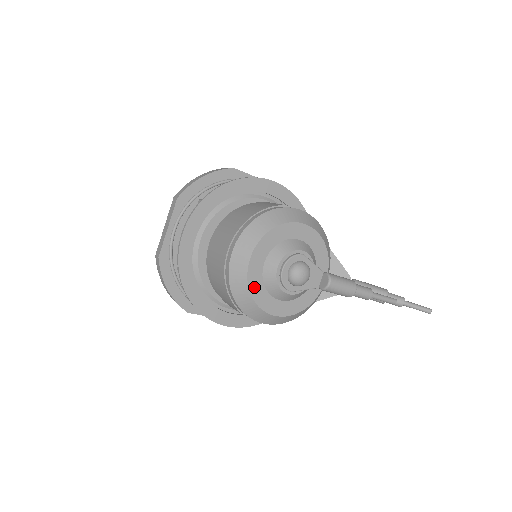
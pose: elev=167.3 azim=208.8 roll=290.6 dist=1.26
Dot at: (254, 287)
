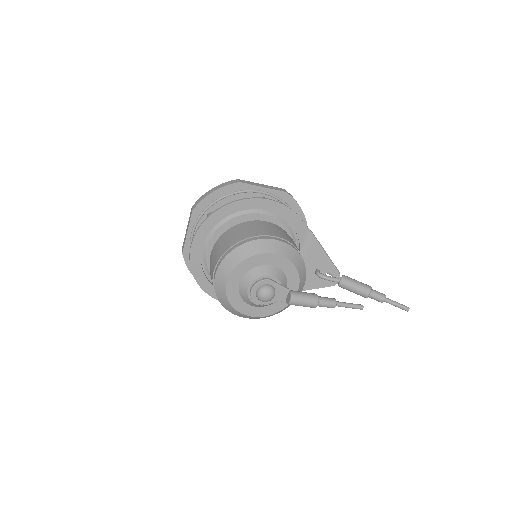
Dot at: (233, 299)
